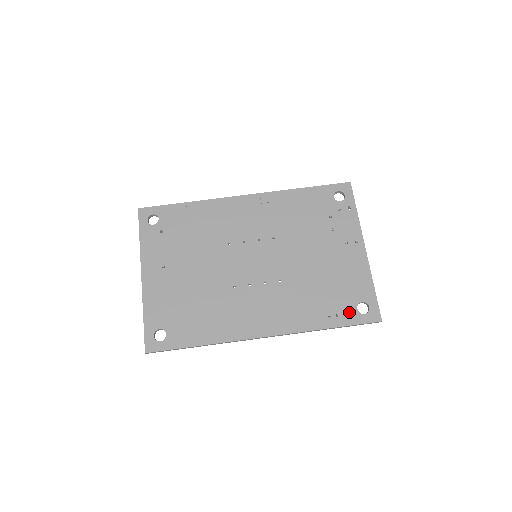
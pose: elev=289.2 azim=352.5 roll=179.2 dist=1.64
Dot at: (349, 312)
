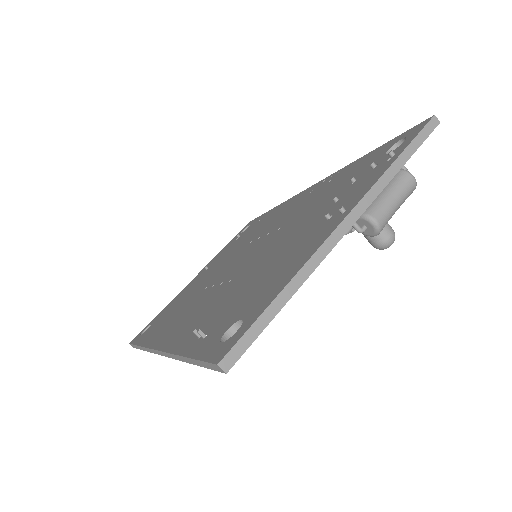
Dot at: (216, 334)
